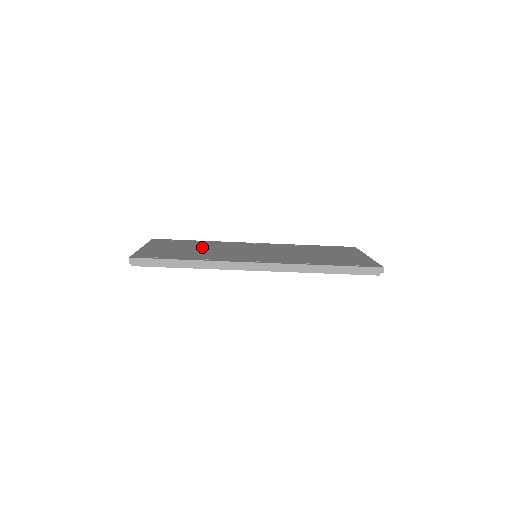
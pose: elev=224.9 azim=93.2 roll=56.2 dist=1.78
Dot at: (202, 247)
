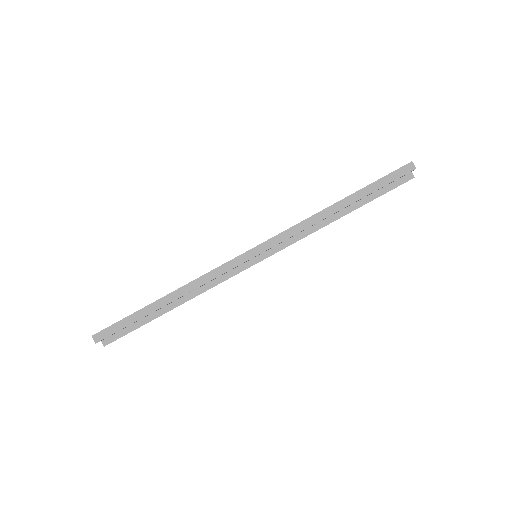
Dot at: occluded
